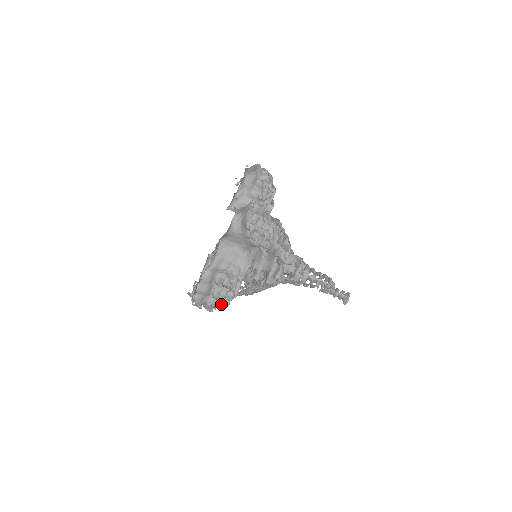
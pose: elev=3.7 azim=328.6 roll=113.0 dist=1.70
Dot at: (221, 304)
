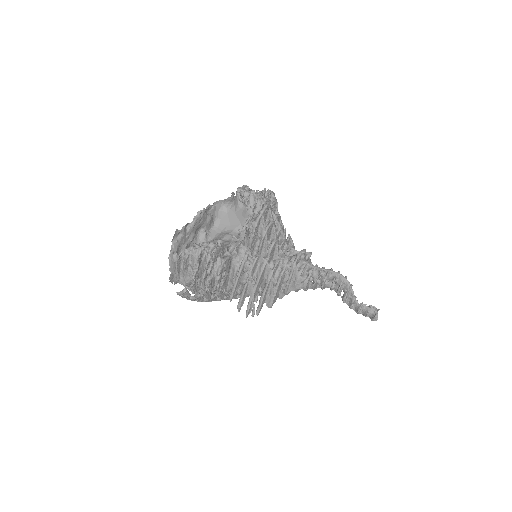
Dot at: (201, 250)
